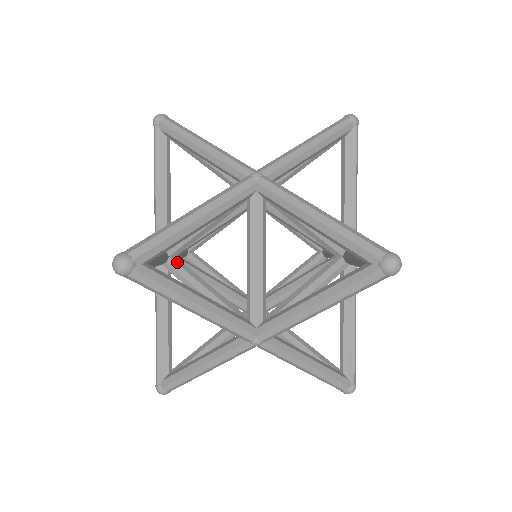
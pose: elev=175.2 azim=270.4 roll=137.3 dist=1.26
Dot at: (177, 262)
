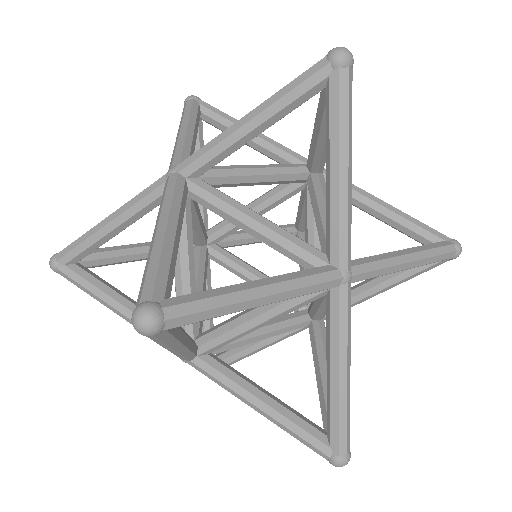
Dot at: occluded
